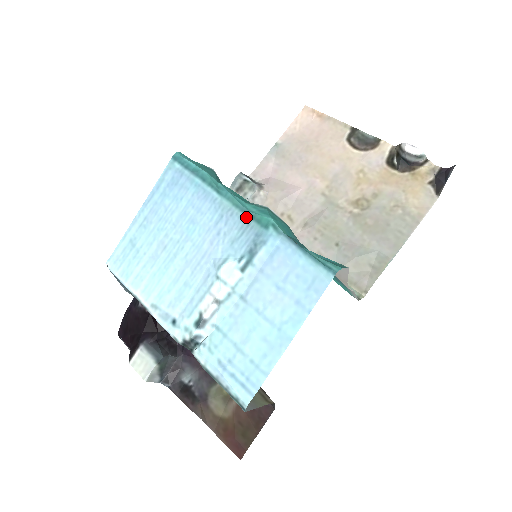
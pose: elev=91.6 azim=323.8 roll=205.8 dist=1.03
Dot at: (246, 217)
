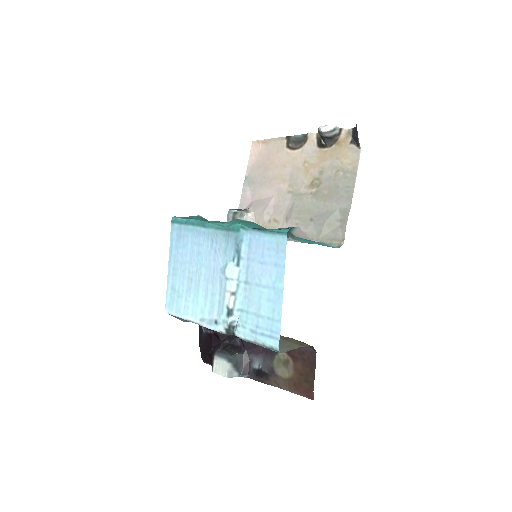
Dot at: (225, 232)
